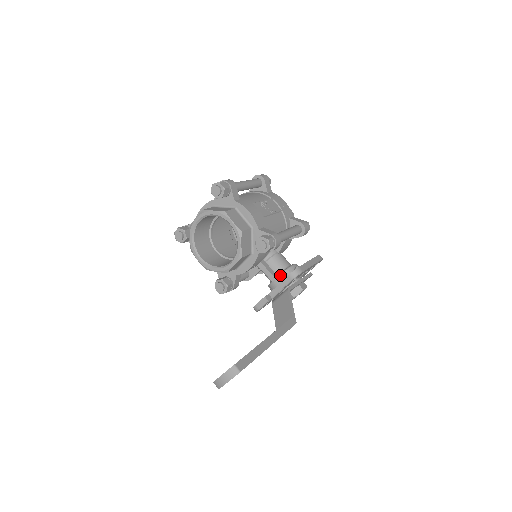
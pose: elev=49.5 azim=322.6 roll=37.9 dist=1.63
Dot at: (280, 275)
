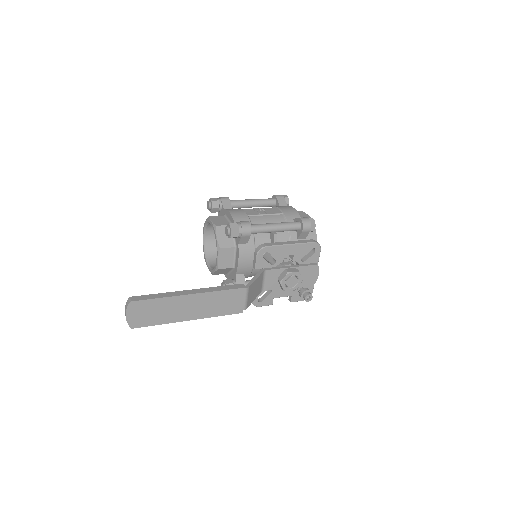
Dot at: occluded
